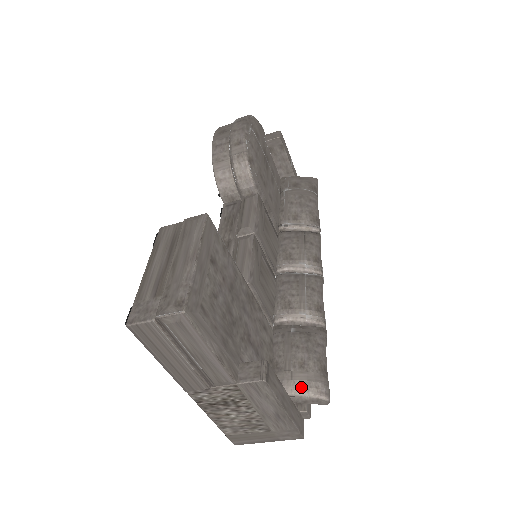
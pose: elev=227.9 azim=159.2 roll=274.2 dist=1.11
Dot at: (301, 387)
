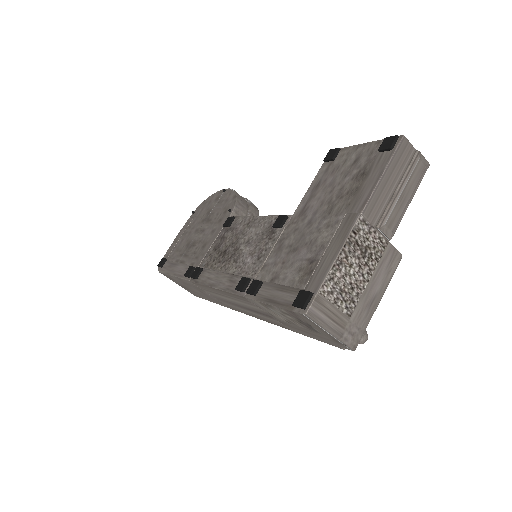
Dot at: occluded
